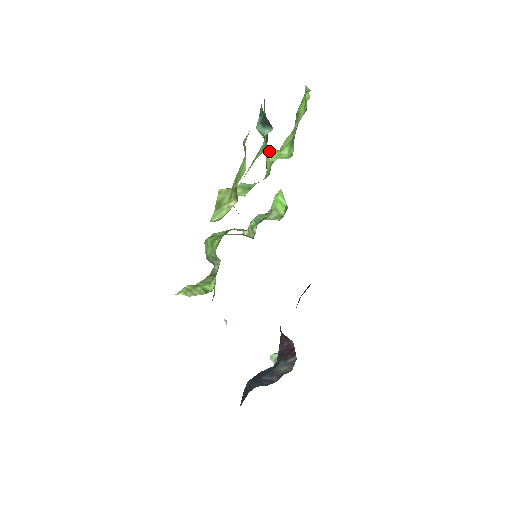
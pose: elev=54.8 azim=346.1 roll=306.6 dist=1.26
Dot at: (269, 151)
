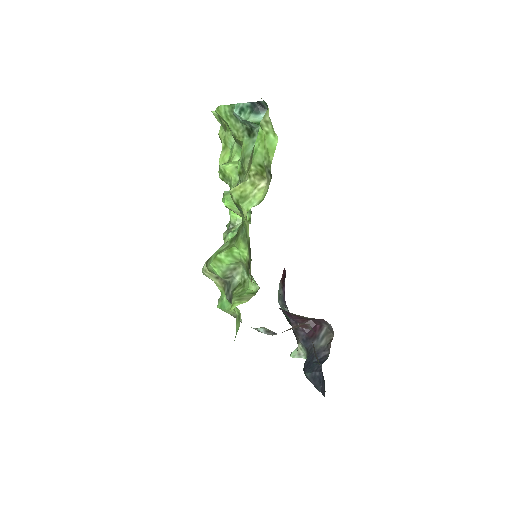
Dot at: (223, 164)
